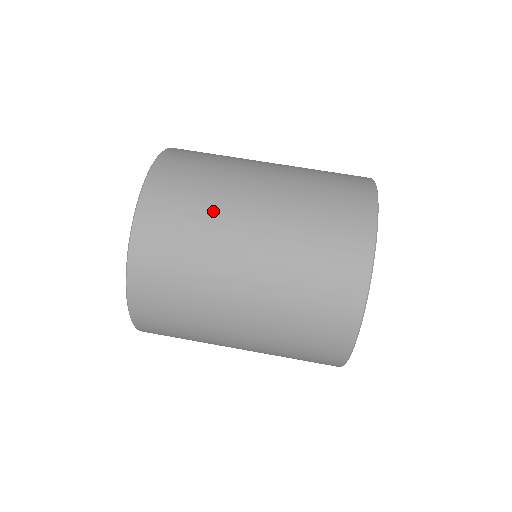
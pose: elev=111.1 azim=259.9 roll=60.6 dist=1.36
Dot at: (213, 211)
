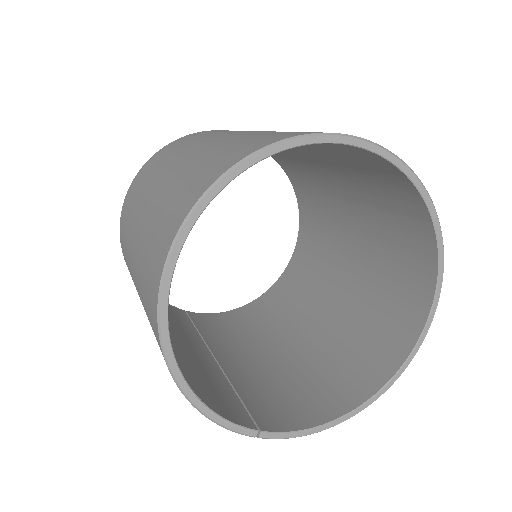
Dot at: occluded
